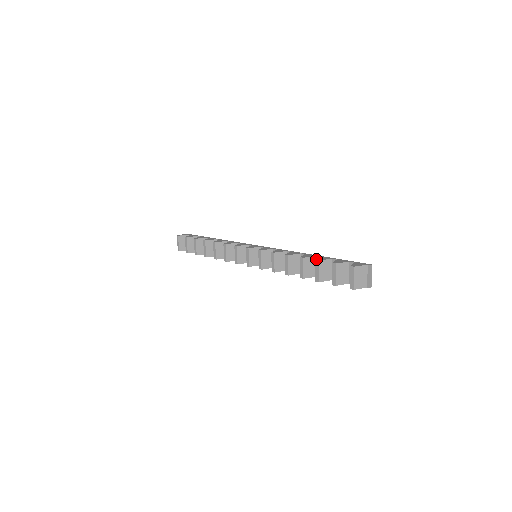
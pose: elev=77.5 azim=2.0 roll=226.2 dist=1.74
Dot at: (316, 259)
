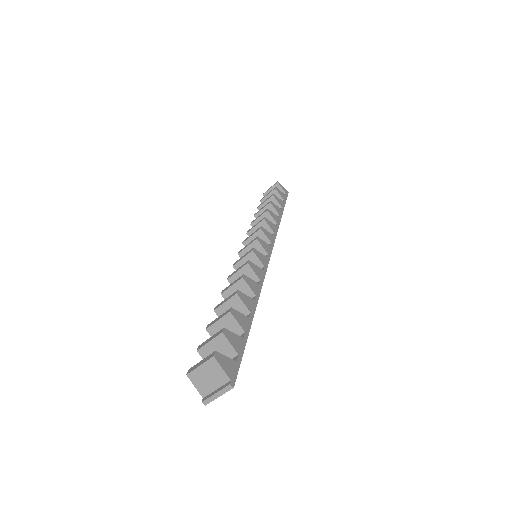
Dot at: occluded
